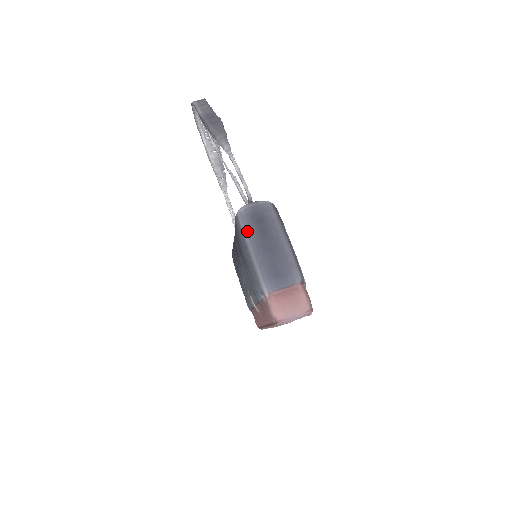
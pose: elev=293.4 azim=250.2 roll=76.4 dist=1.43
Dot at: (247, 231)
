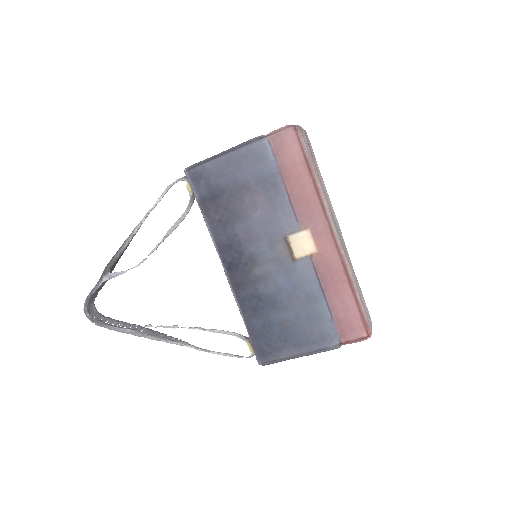
Dot at: (204, 160)
